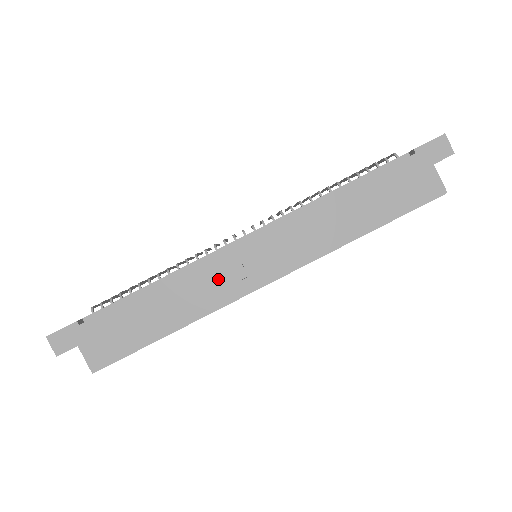
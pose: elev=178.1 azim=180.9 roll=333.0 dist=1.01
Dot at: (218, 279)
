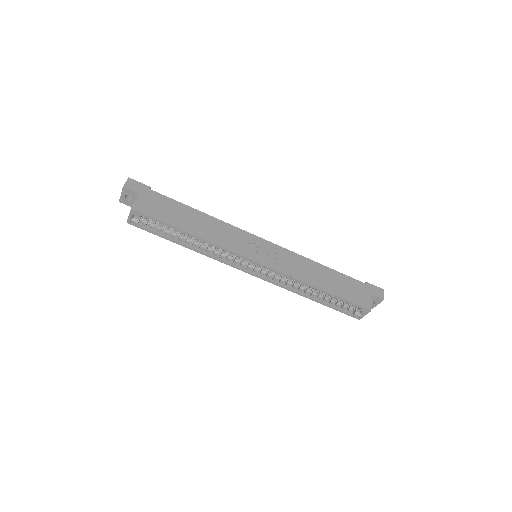
Dot at: (235, 238)
